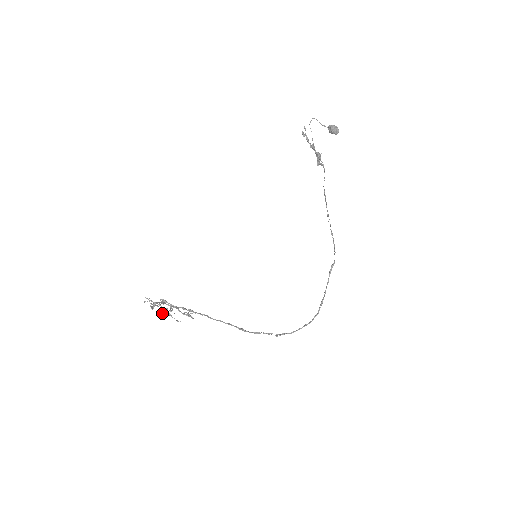
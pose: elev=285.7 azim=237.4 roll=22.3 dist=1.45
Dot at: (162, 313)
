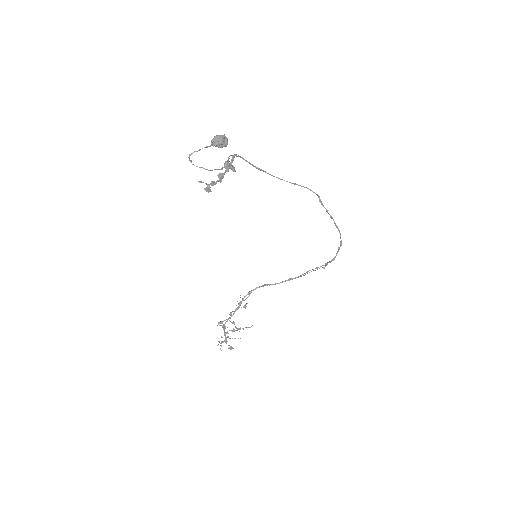
Dot at: occluded
